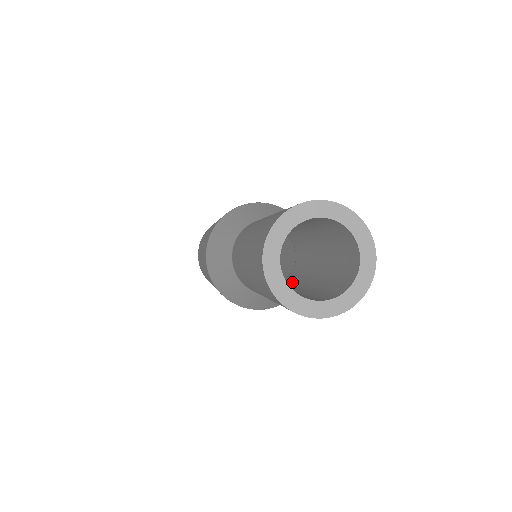
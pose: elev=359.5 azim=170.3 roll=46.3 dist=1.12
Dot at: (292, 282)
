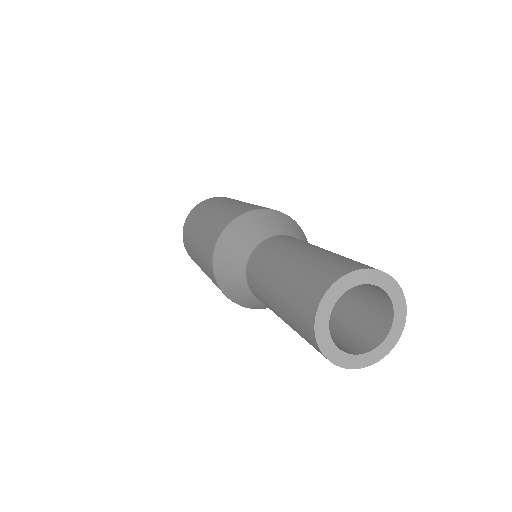
Dot at: occluded
